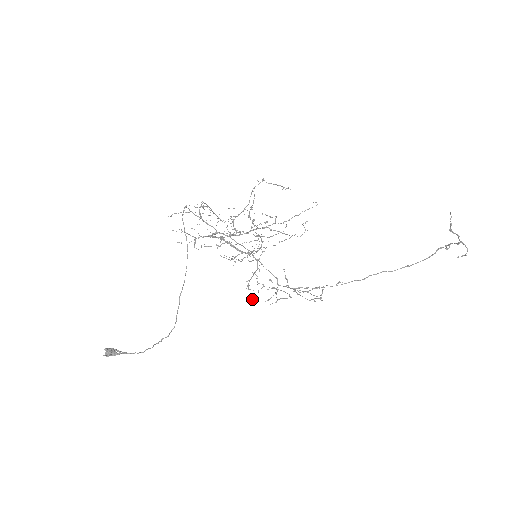
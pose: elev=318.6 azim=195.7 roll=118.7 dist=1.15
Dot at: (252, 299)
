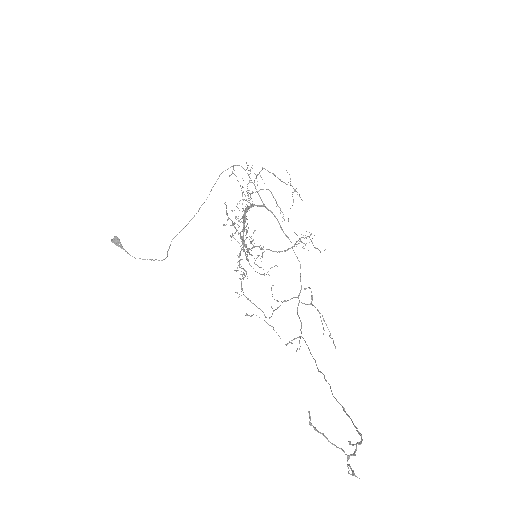
Dot at: (271, 287)
